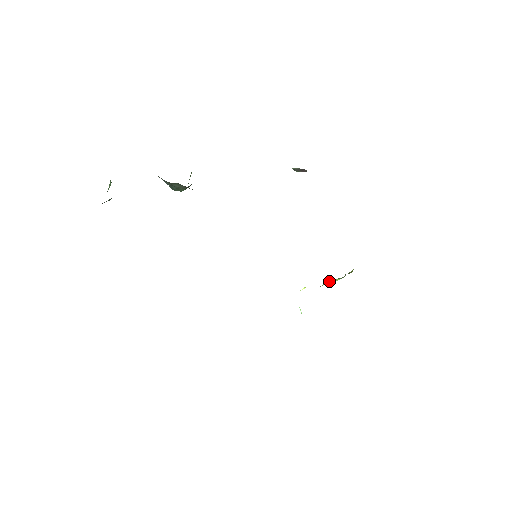
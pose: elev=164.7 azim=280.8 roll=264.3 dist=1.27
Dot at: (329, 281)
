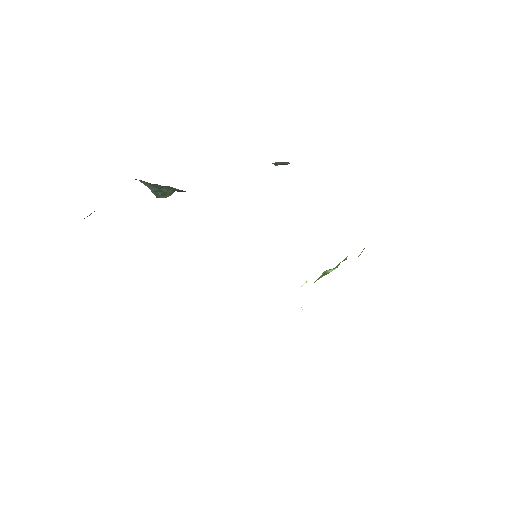
Dot at: (325, 272)
